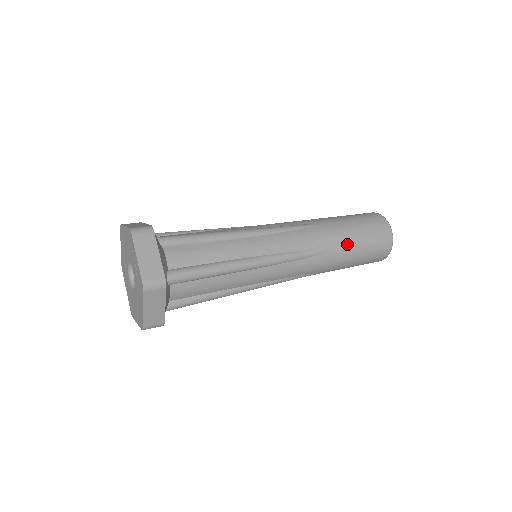
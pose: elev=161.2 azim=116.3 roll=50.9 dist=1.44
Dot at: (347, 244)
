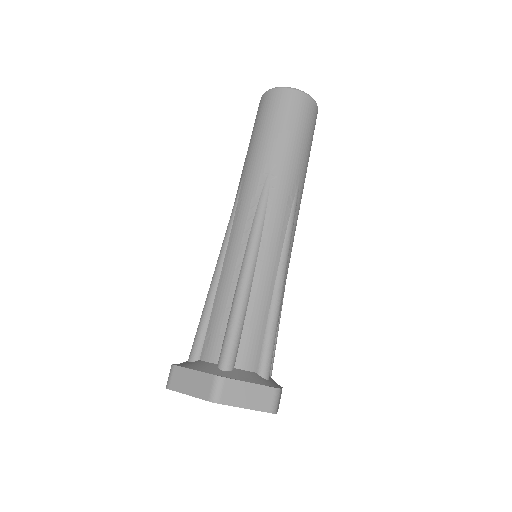
Dot at: occluded
